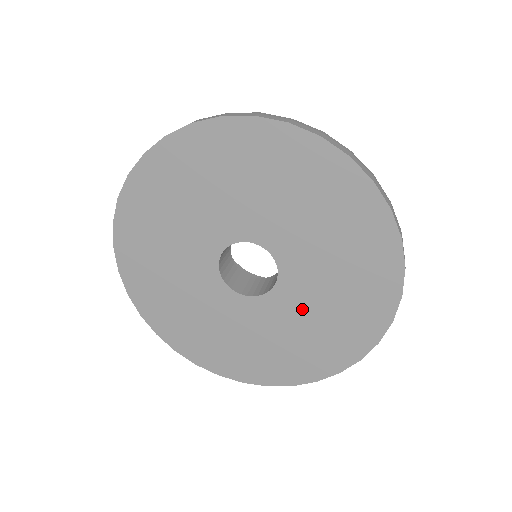
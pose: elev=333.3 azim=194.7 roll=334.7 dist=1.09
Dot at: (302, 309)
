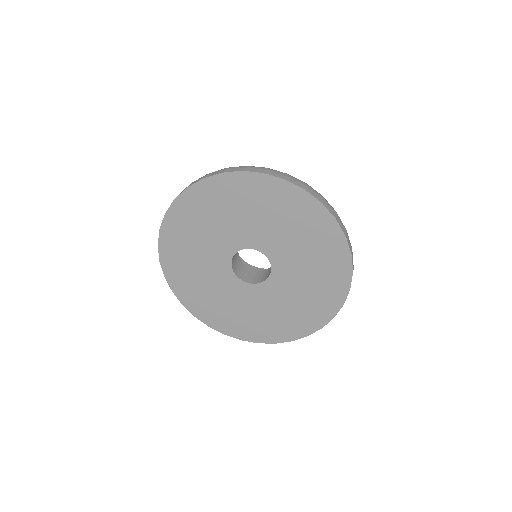
Dot at: (296, 275)
